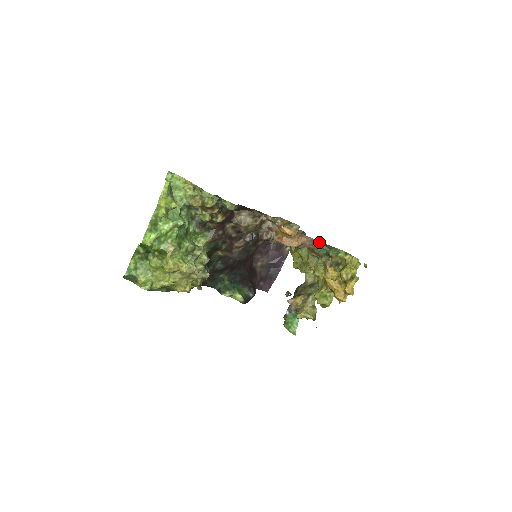
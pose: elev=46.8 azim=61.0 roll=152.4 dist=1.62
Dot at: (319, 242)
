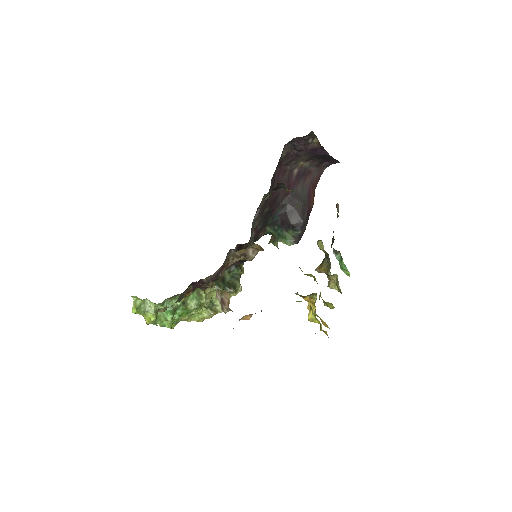
Dot at: occluded
